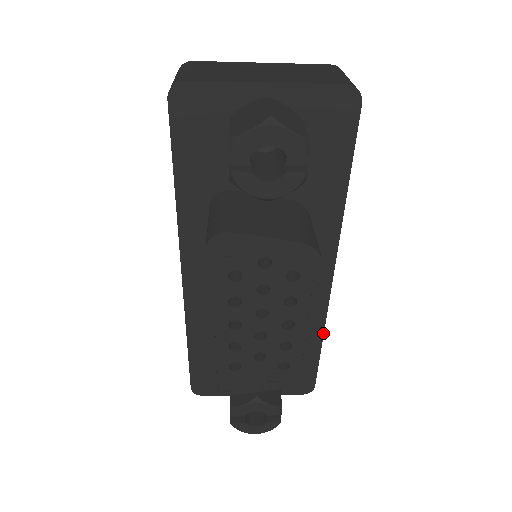
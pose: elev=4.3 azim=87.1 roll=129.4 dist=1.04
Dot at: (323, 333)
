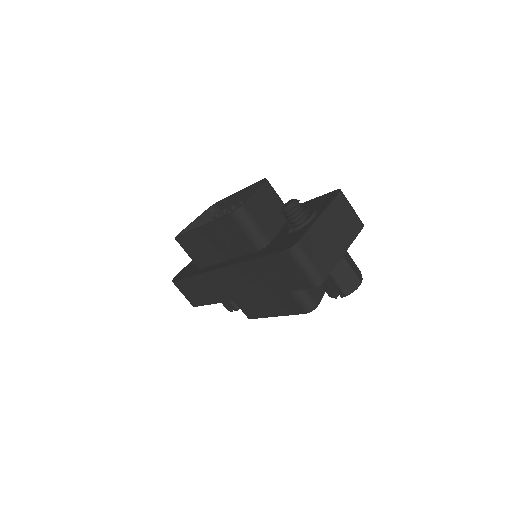
Dot at: occluded
